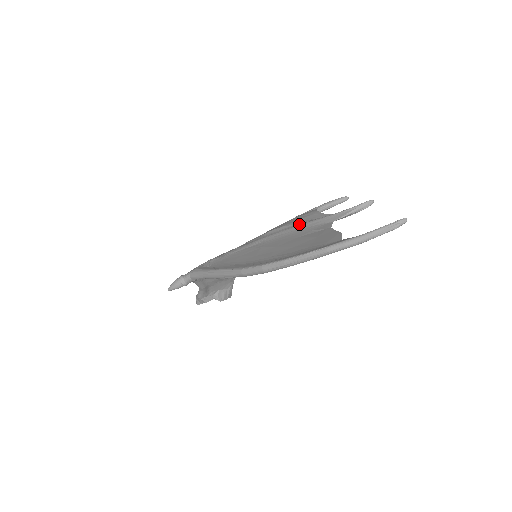
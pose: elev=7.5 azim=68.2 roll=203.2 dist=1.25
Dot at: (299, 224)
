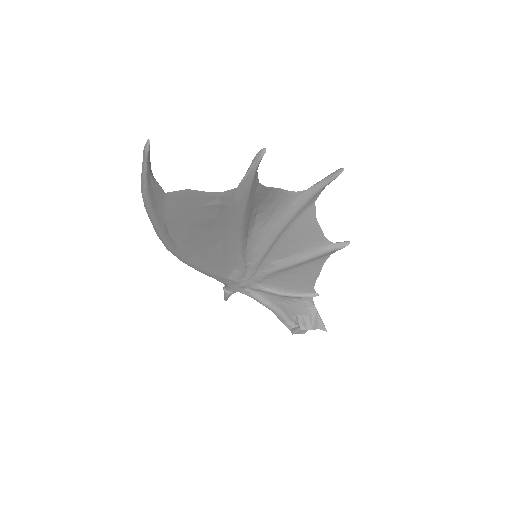
Dot at: occluded
